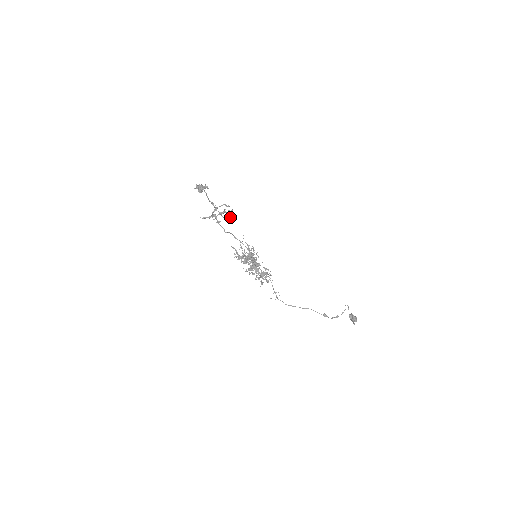
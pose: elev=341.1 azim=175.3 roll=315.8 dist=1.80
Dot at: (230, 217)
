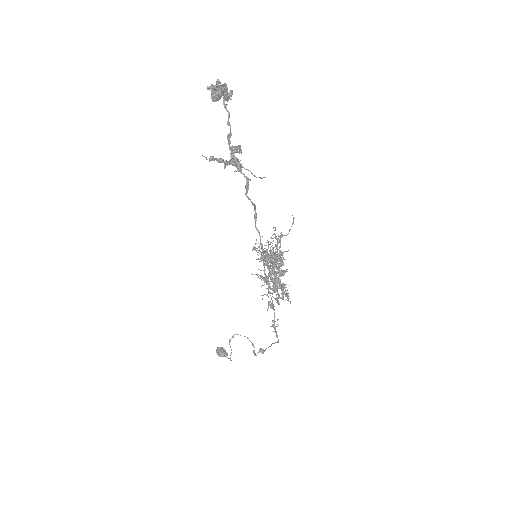
Dot at: (254, 175)
